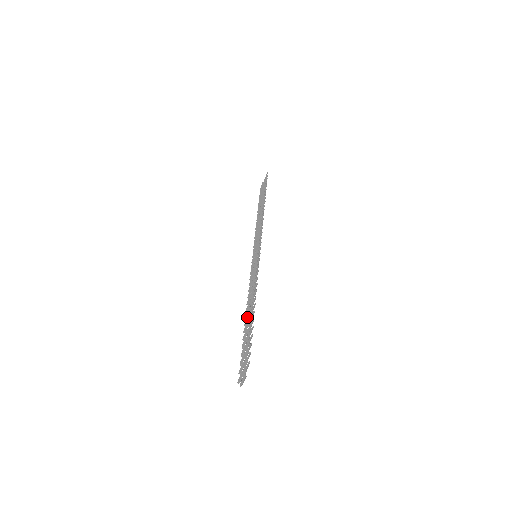
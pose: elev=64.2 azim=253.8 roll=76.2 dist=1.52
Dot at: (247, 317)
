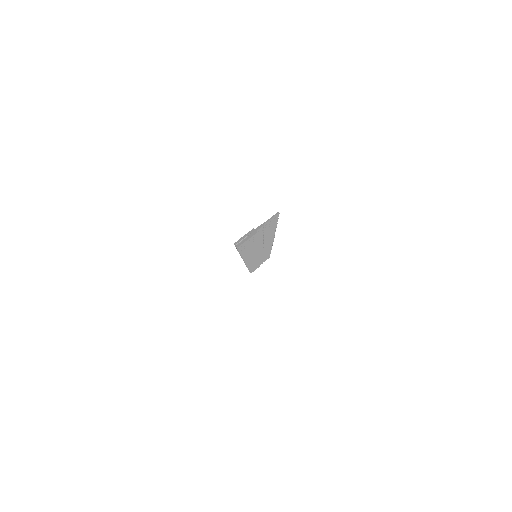
Dot at: occluded
